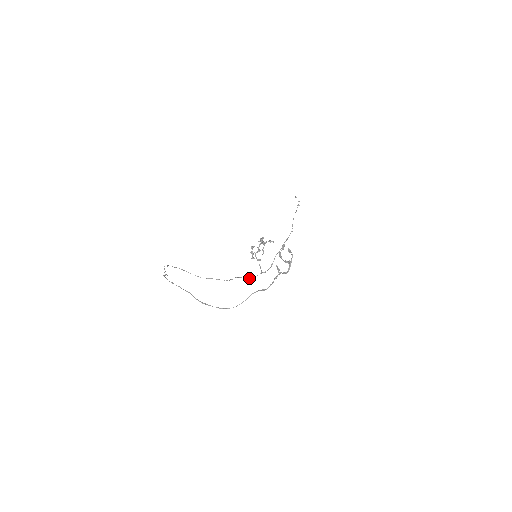
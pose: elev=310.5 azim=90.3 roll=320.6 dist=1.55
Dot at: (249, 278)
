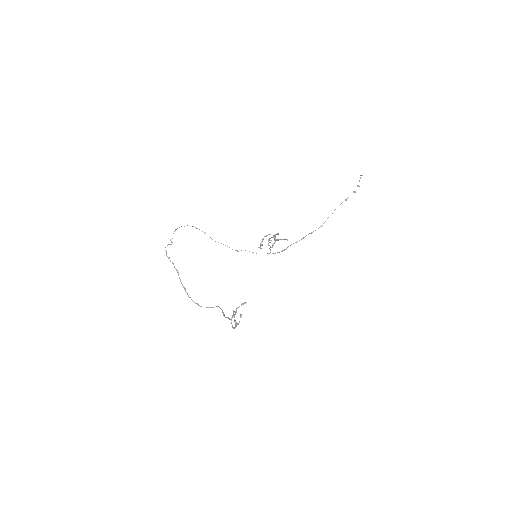
Dot at: occluded
